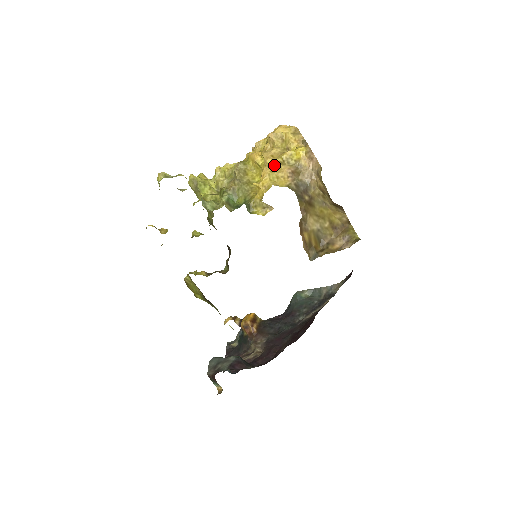
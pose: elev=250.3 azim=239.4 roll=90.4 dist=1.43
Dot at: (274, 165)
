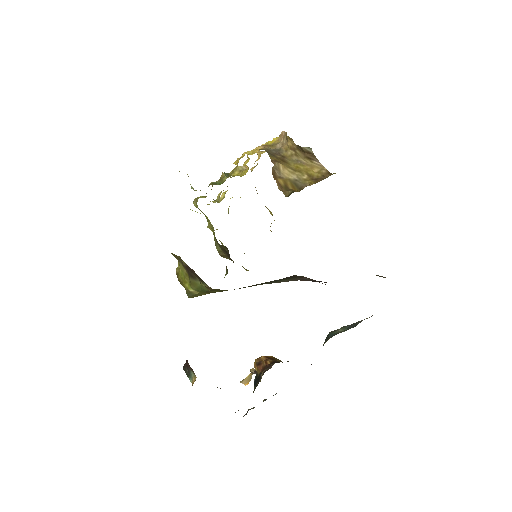
Dot at: occluded
